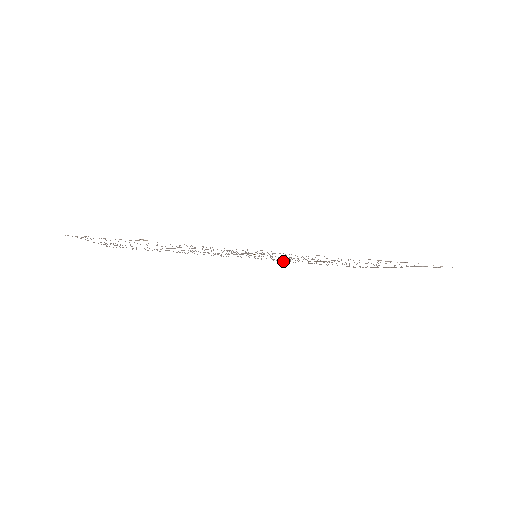
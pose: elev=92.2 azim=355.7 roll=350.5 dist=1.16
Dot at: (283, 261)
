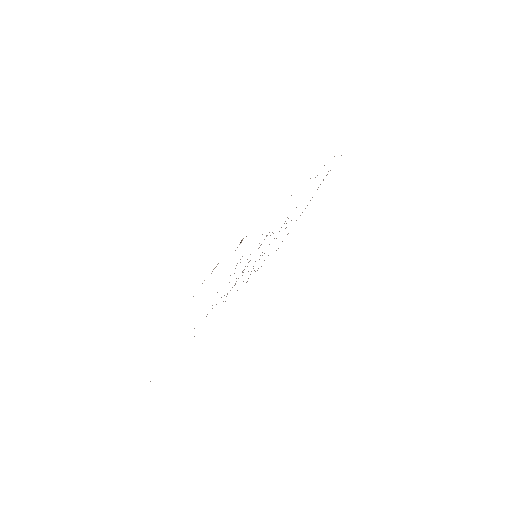
Dot at: occluded
